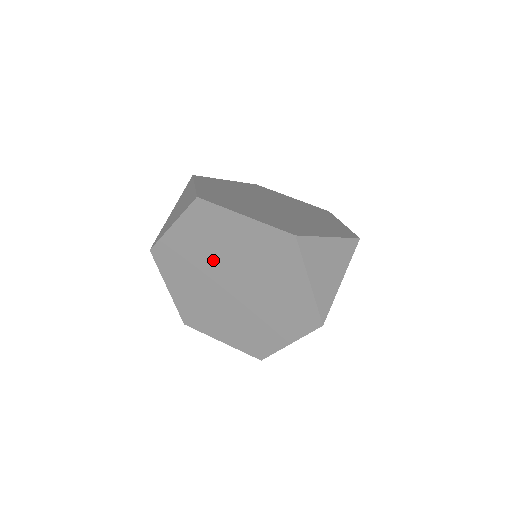
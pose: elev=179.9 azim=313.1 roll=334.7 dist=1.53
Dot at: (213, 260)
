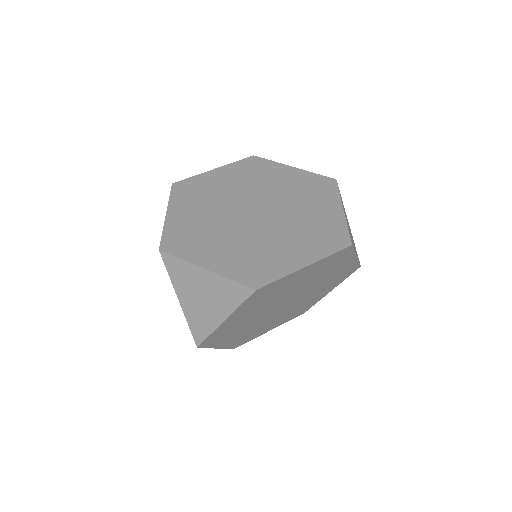
Dot at: (268, 306)
